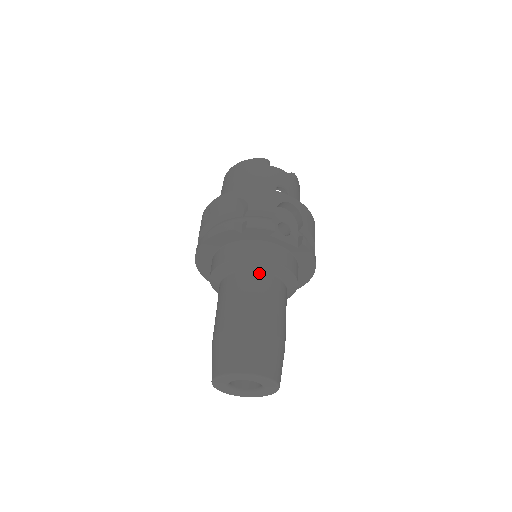
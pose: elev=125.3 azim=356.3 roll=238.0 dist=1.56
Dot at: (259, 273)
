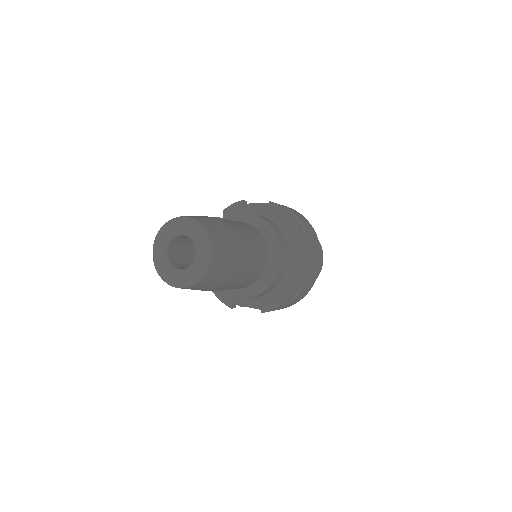
Dot at: occluded
